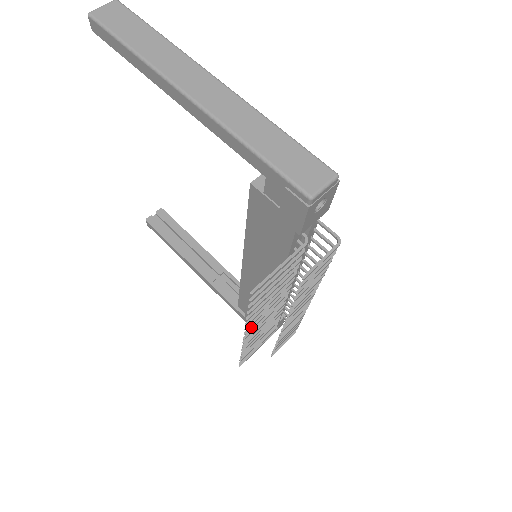
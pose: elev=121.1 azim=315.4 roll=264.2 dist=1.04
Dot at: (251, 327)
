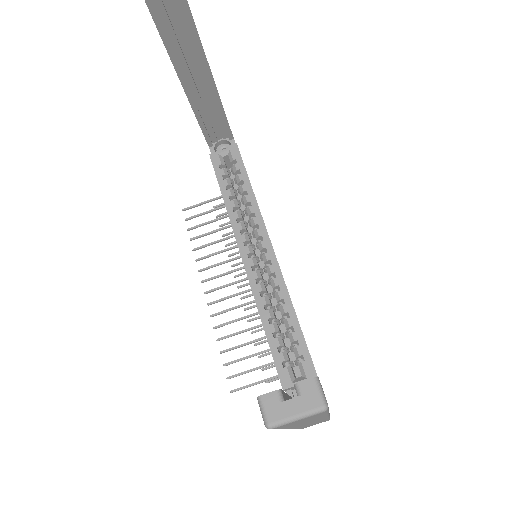
Dot at: occluded
